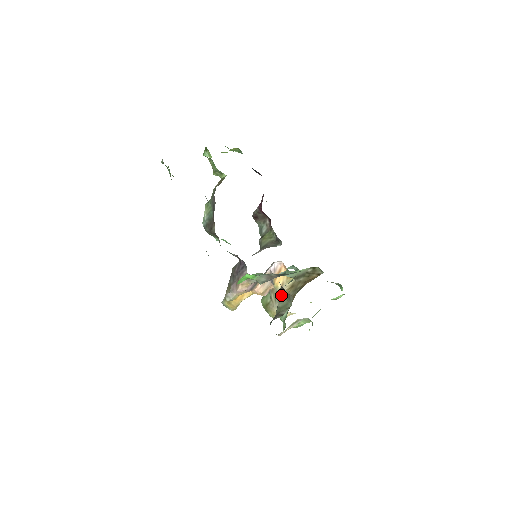
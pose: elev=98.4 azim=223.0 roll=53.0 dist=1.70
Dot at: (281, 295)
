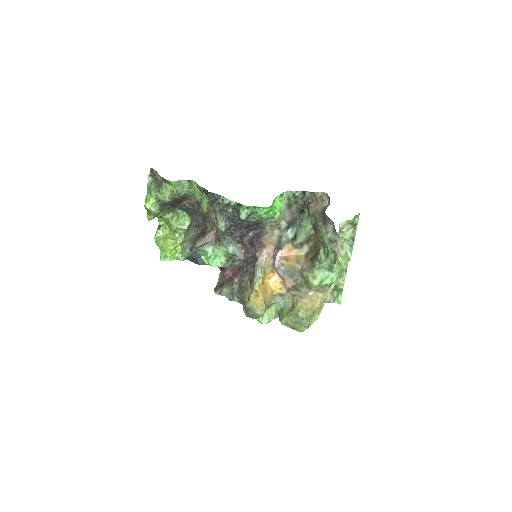
Dot at: (312, 212)
